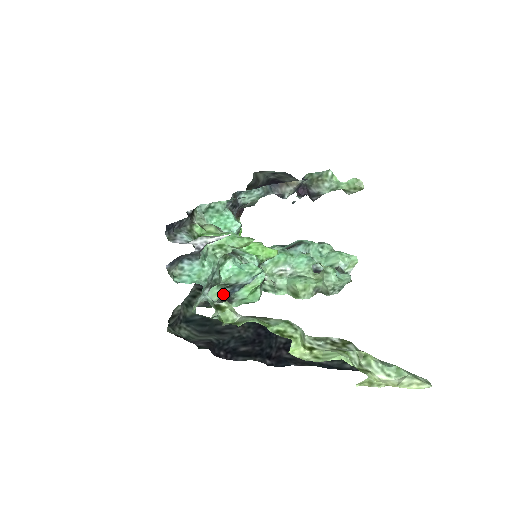
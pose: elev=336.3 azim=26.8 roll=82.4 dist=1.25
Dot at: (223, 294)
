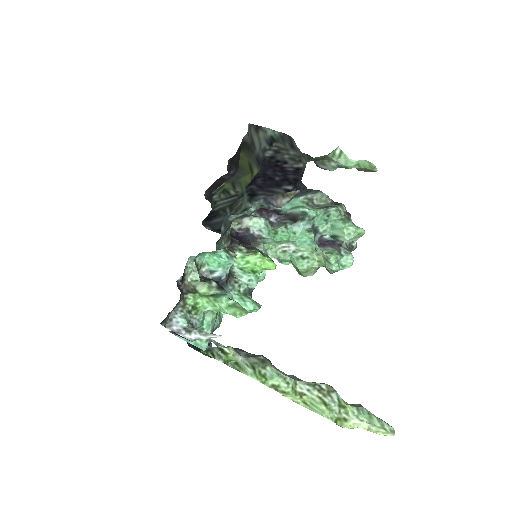
Dot at: occluded
